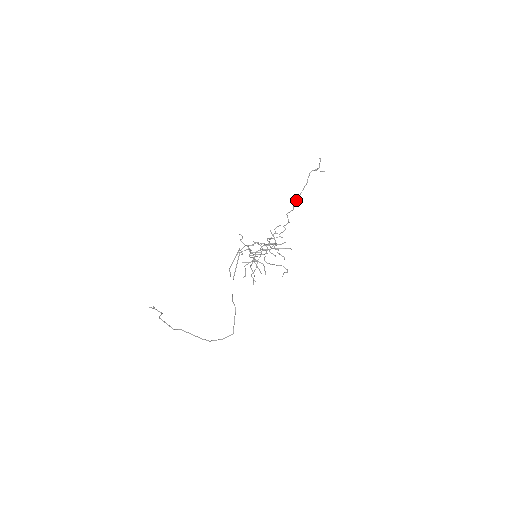
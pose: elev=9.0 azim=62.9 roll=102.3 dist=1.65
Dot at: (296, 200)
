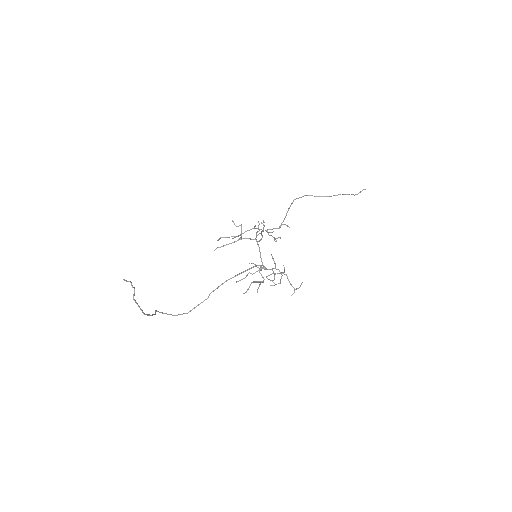
Dot at: occluded
